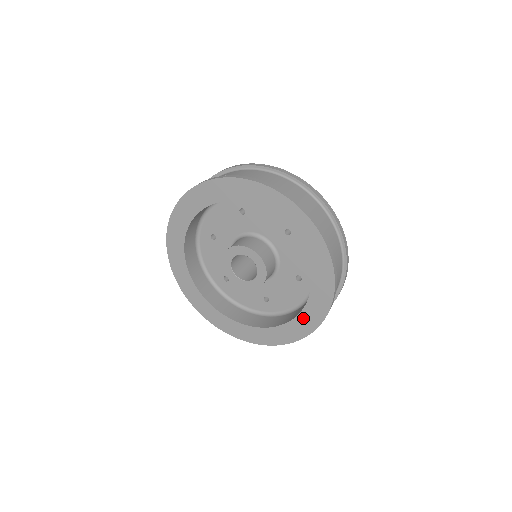
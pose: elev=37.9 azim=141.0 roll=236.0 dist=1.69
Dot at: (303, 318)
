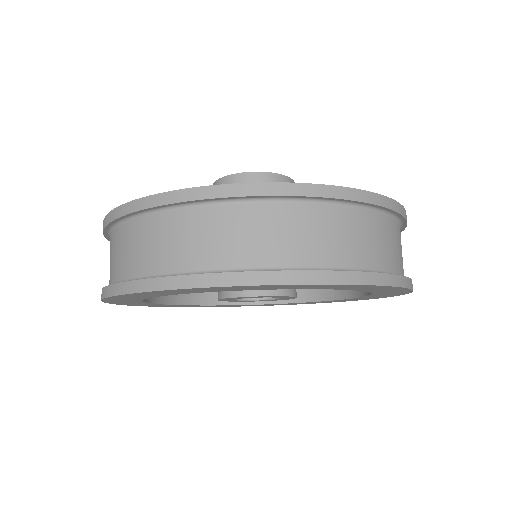
Dot at: occluded
